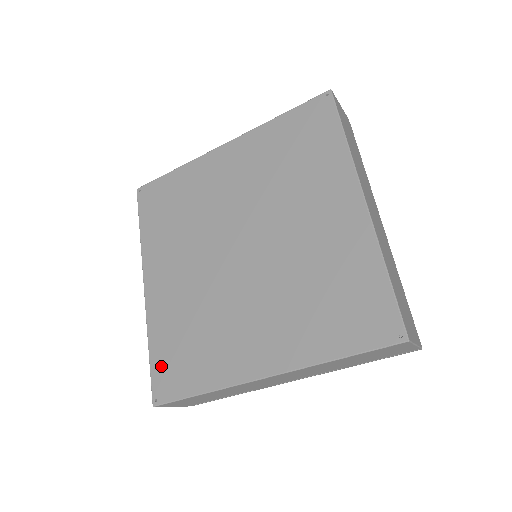
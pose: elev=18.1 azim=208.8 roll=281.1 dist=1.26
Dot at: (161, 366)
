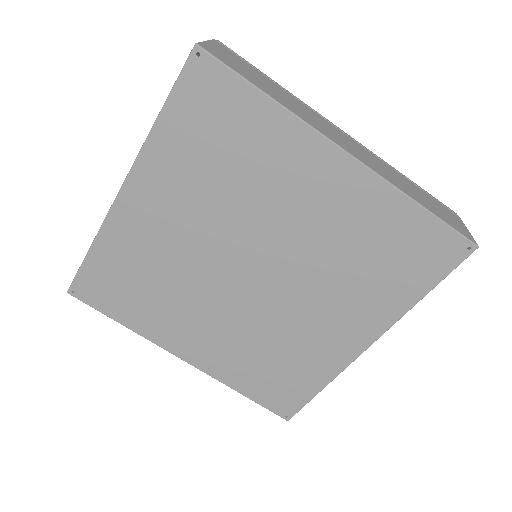
Dot at: (95, 275)
